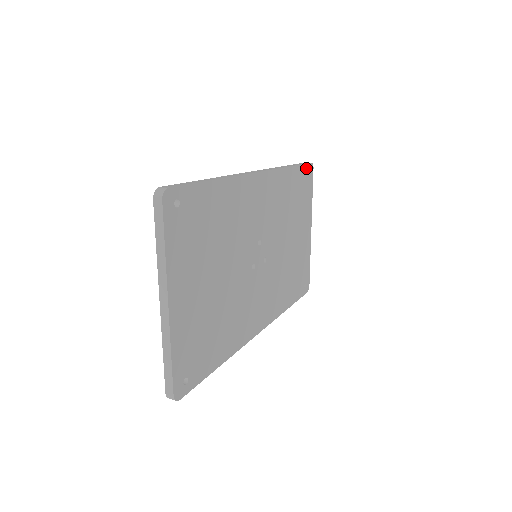
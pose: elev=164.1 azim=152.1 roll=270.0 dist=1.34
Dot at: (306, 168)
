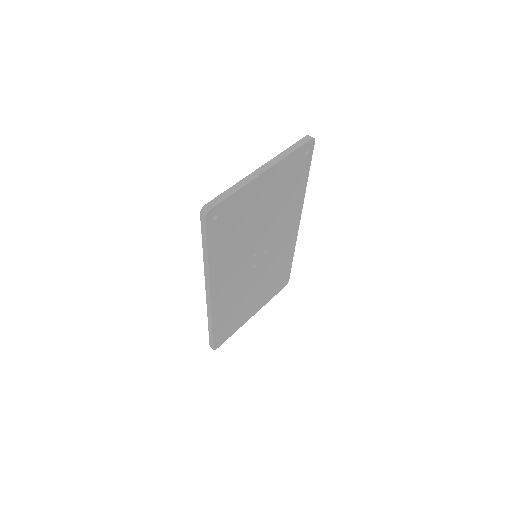
Dot at: (288, 277)
